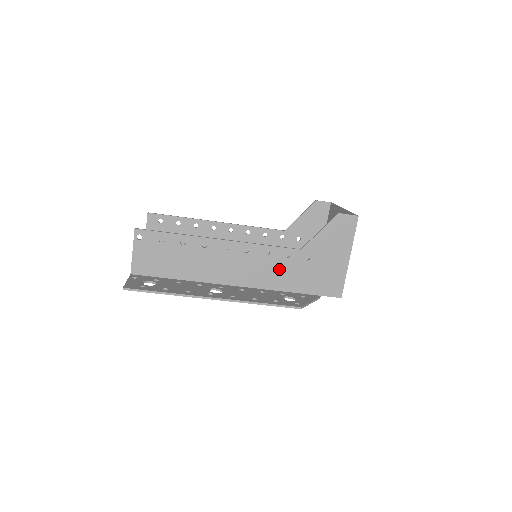
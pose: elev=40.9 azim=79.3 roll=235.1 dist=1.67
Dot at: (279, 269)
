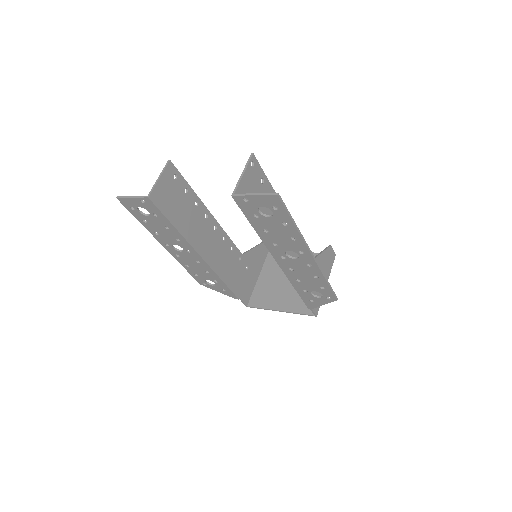
Dot at: occluded
